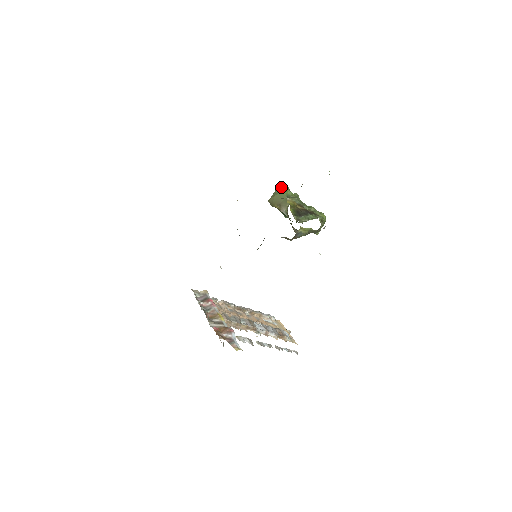
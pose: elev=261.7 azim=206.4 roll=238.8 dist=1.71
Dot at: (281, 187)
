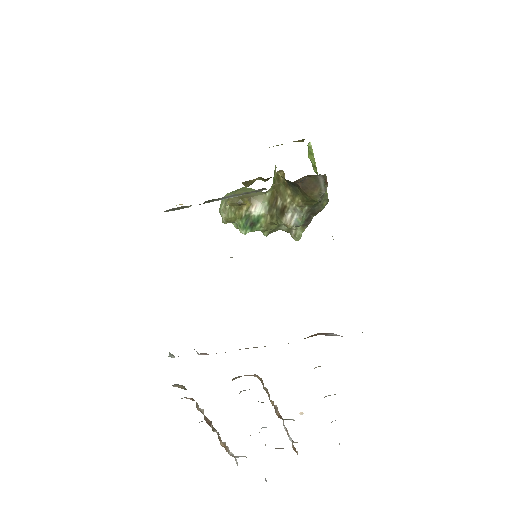
Dot at: occluded
